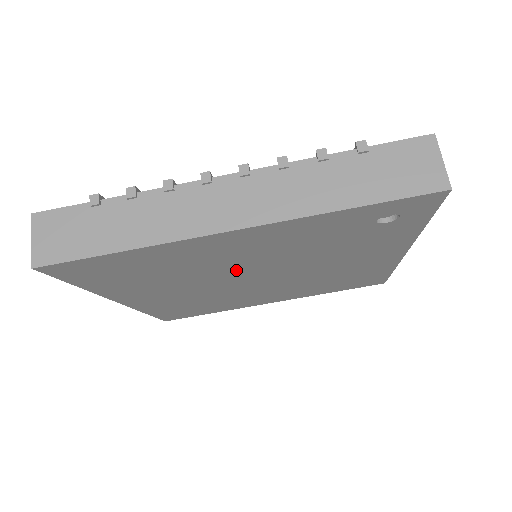
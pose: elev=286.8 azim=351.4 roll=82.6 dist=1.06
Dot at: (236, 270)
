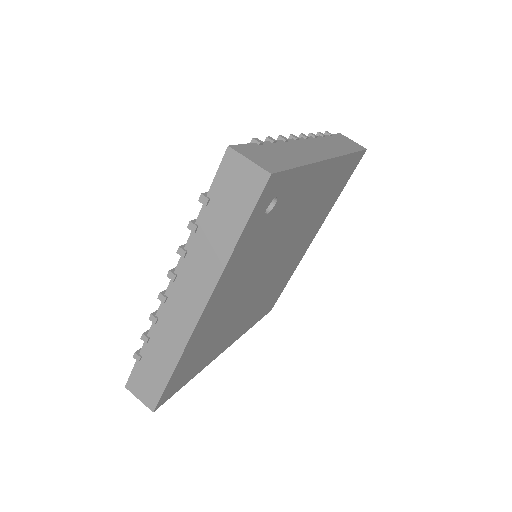
Dot at: (248, 289)
